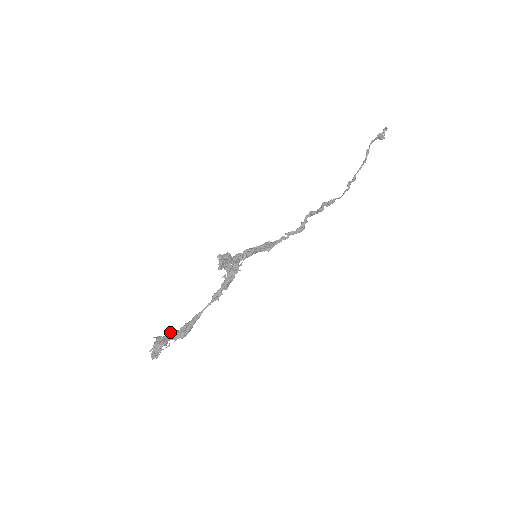
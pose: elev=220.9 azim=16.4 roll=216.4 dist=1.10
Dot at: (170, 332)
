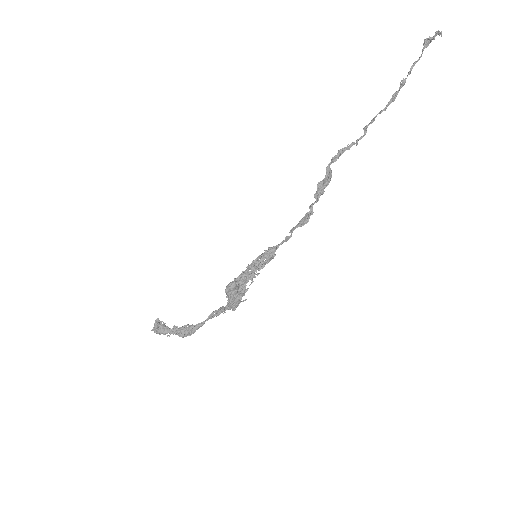
Dot at: (174, 330)
